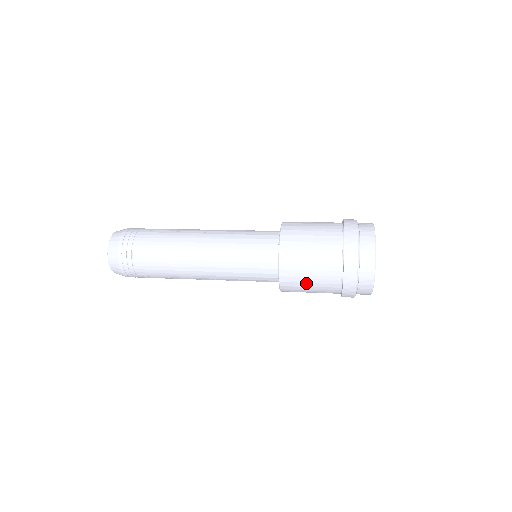
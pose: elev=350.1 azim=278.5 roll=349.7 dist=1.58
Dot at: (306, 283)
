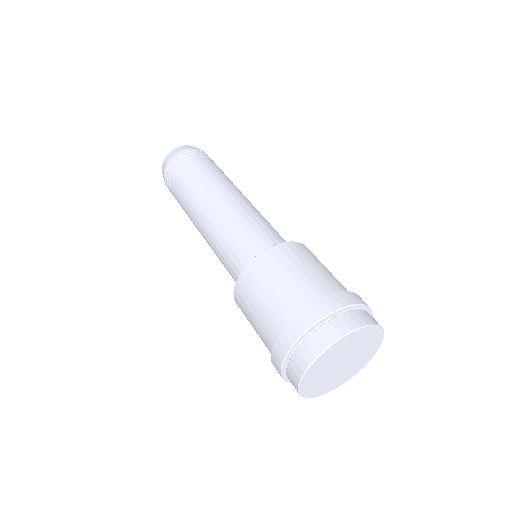
Dot at: occluded
